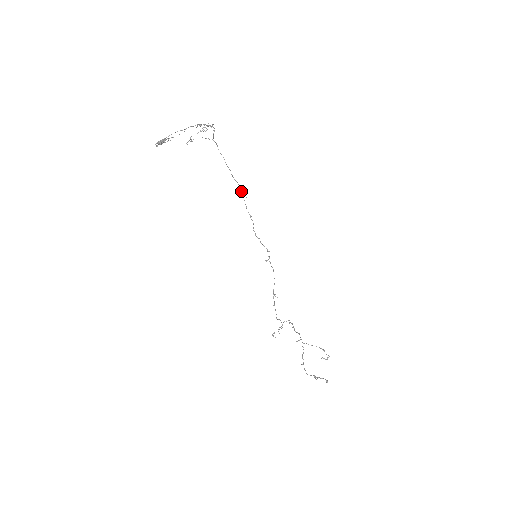
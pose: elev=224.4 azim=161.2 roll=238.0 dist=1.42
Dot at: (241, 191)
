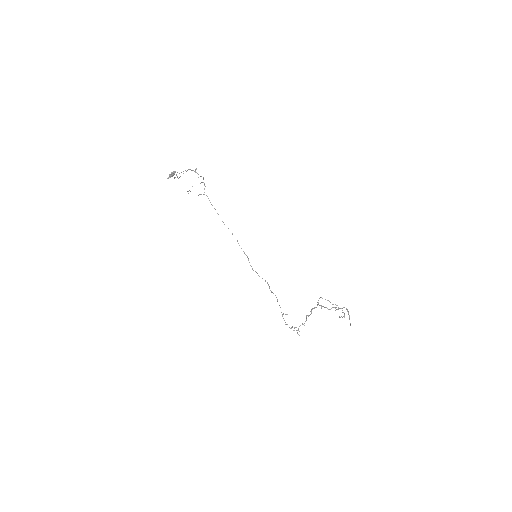
Dot at: (232, 234)
